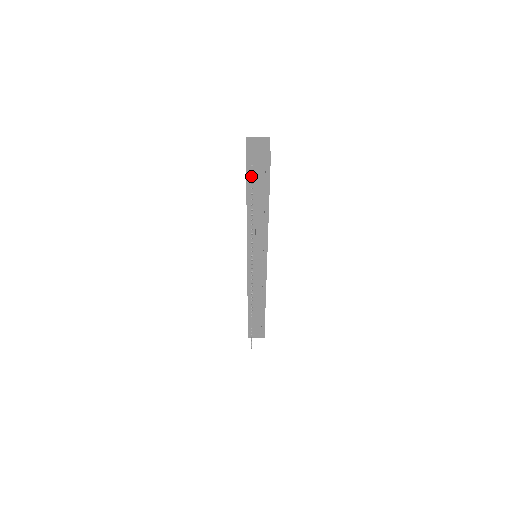
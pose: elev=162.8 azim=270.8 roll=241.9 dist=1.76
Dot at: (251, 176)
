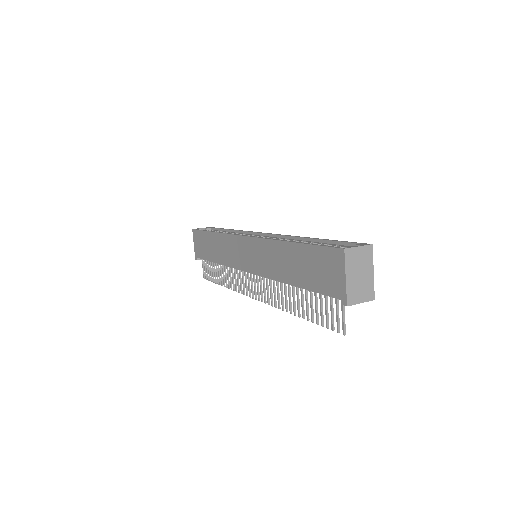
Dot at: (344, 322)
